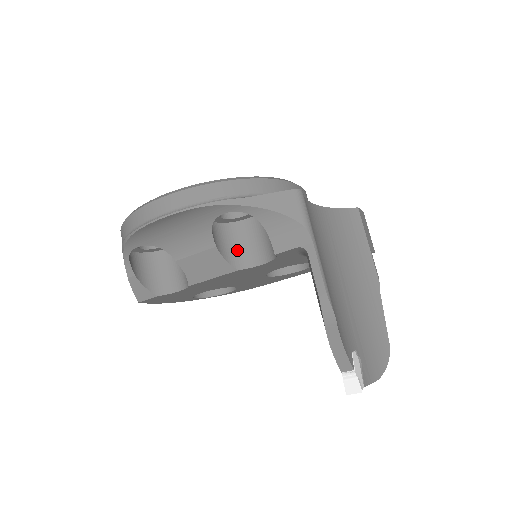
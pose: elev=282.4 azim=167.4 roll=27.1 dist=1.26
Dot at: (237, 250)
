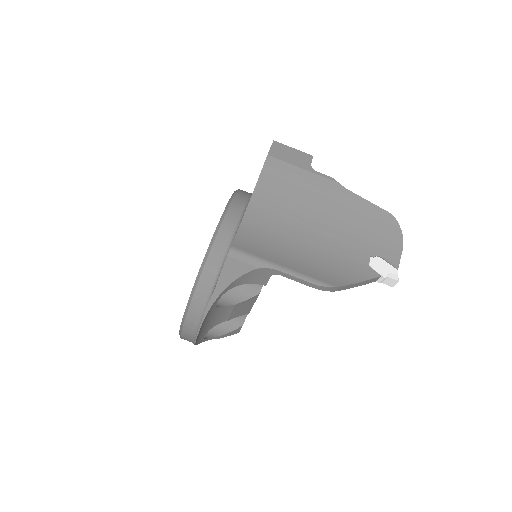
Dot at: (245, 285)
